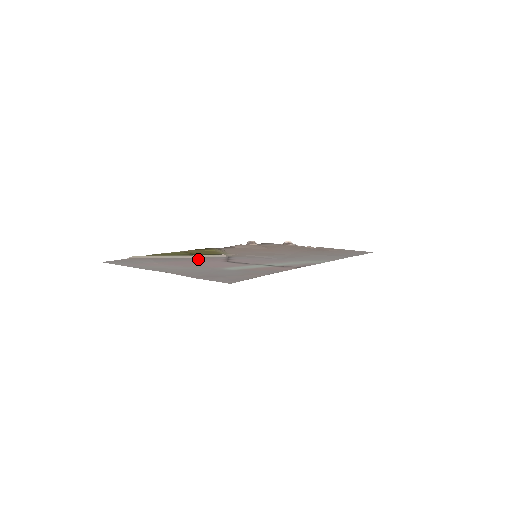
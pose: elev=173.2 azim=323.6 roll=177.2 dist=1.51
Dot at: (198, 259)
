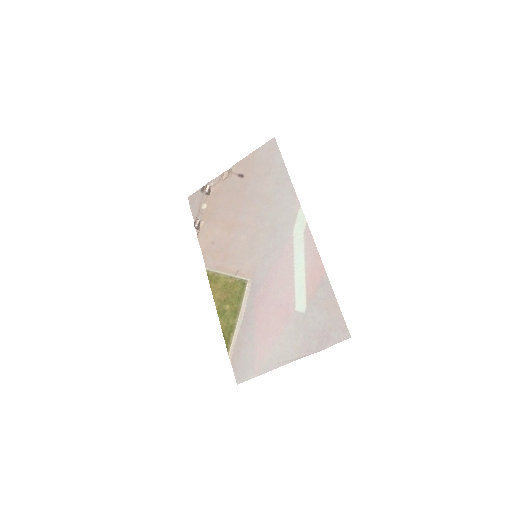
Dot at: (254, 311)
